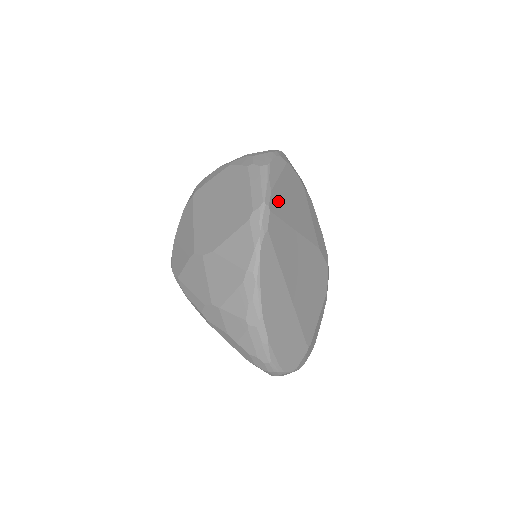
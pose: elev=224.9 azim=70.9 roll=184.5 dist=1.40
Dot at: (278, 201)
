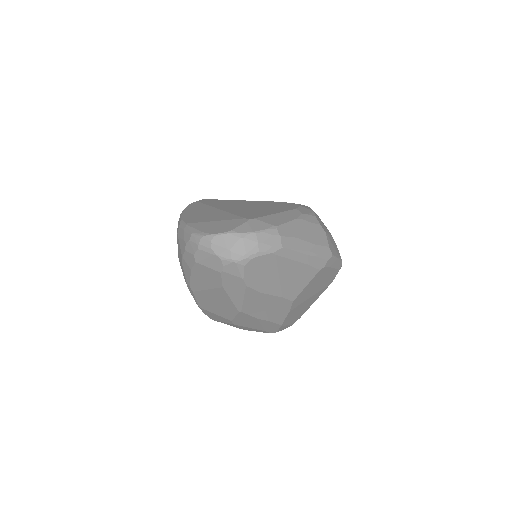
Dot at: occluded
